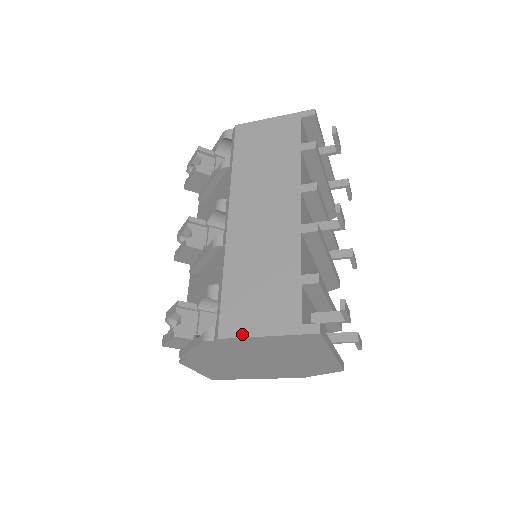
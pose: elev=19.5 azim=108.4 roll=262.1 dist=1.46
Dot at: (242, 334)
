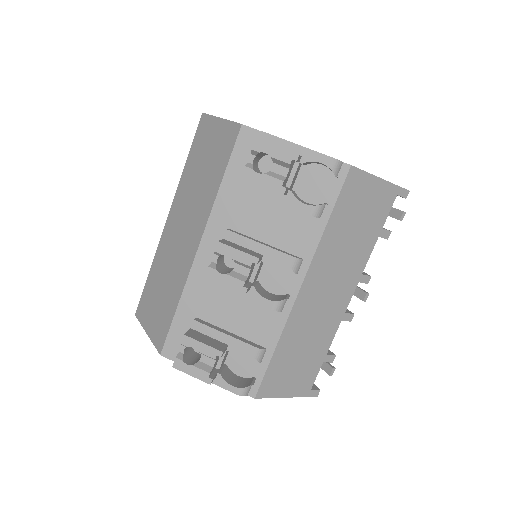
Dot at: (273, 396)
